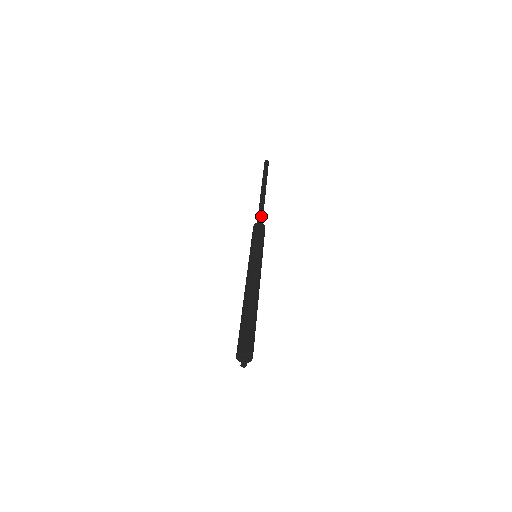
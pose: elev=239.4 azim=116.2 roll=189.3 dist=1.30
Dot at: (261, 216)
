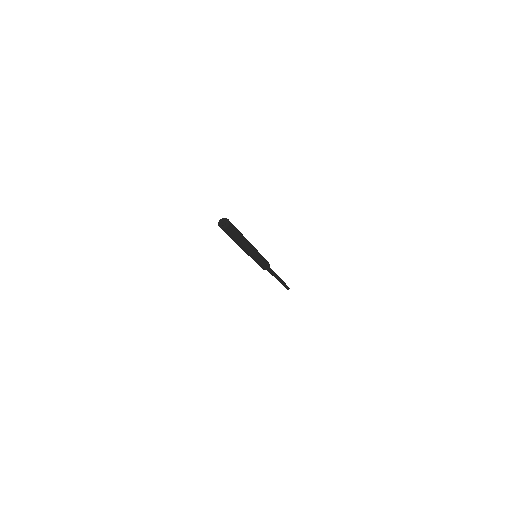
Dot at: occluded
